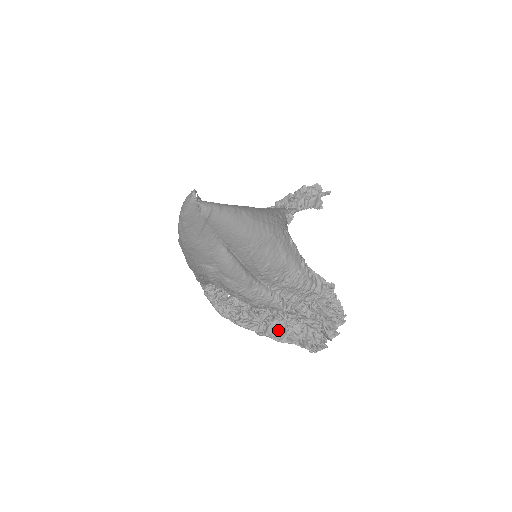
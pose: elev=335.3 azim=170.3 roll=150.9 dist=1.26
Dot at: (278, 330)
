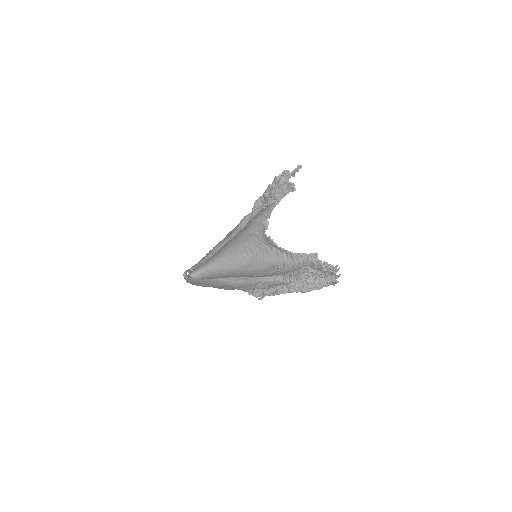
Dot at: (297, 287)
